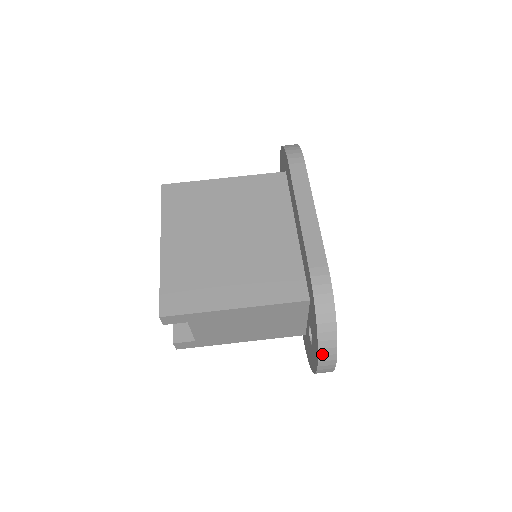
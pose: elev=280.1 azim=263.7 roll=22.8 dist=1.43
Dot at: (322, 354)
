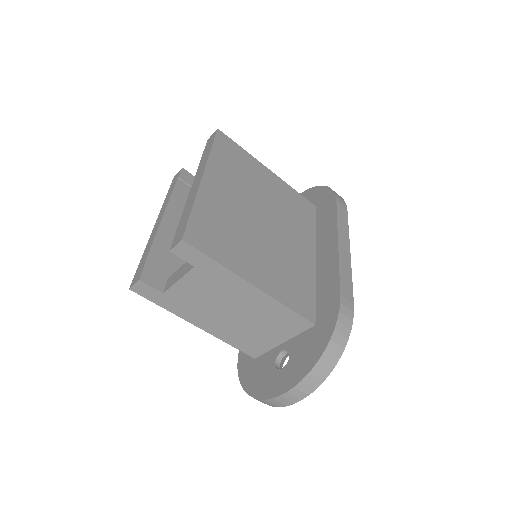
Dot at: (305, 381)
